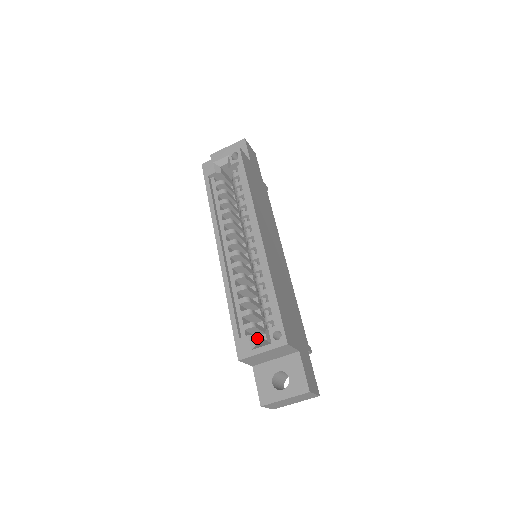
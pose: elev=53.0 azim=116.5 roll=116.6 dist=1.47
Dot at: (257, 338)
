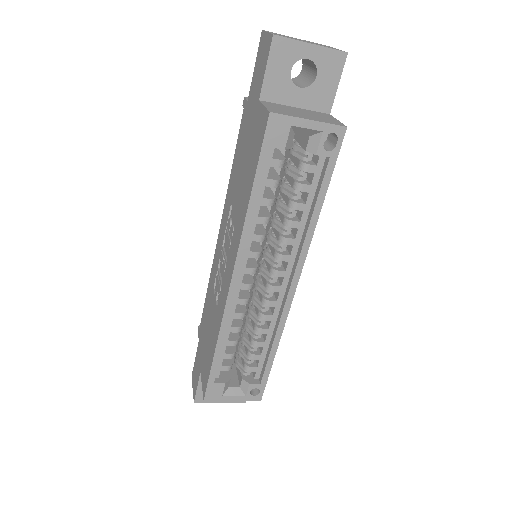
Dot at: (230, 379)
